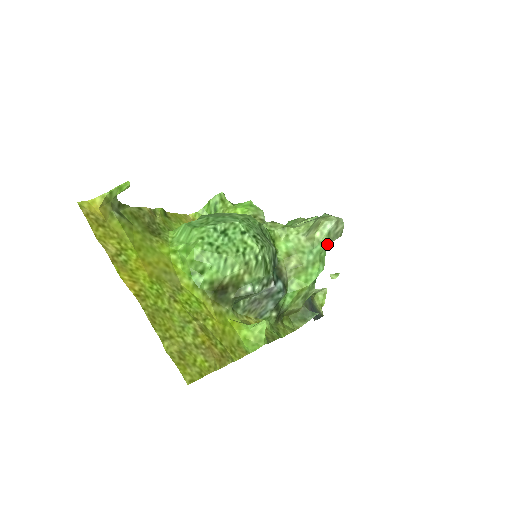
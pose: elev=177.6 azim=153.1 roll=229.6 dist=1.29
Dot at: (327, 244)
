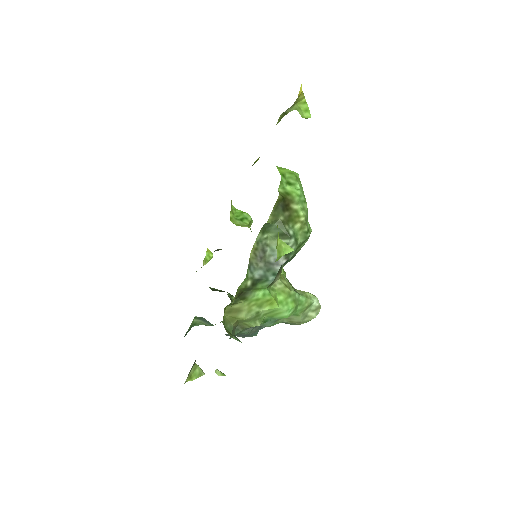
Dot at: (304, 308)
